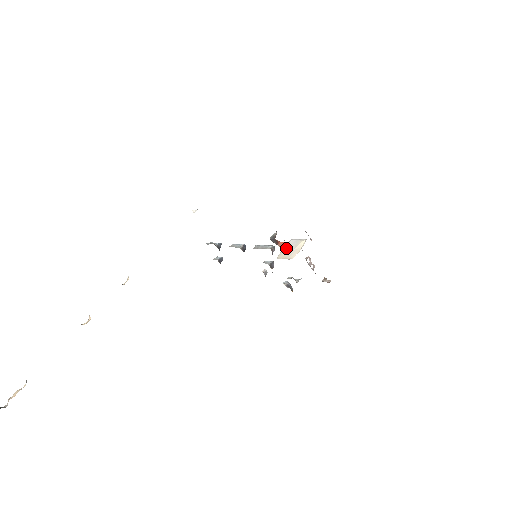
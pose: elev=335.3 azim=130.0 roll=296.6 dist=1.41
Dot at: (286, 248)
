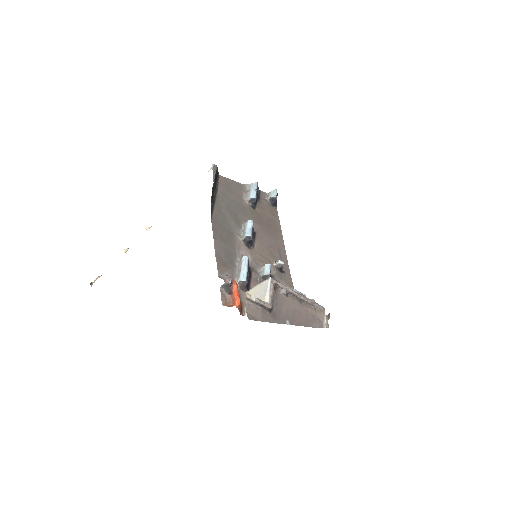
Dot at: (258, 288)
